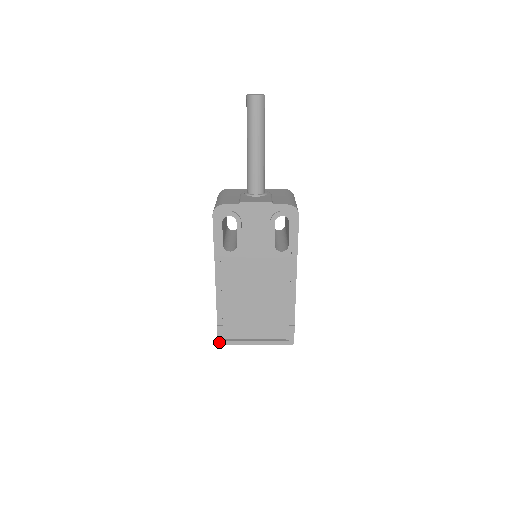
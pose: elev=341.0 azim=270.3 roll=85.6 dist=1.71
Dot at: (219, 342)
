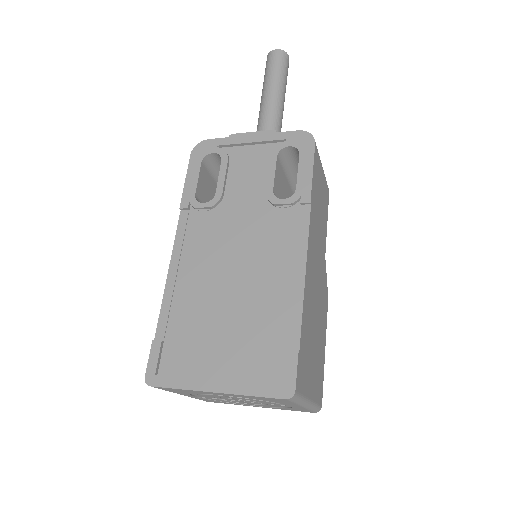
Dot at: (147, 378)
